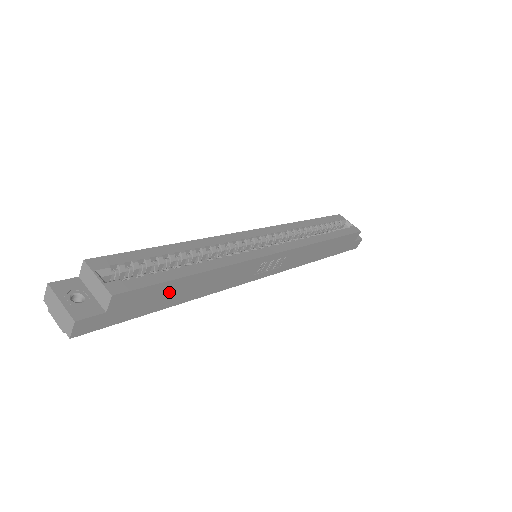
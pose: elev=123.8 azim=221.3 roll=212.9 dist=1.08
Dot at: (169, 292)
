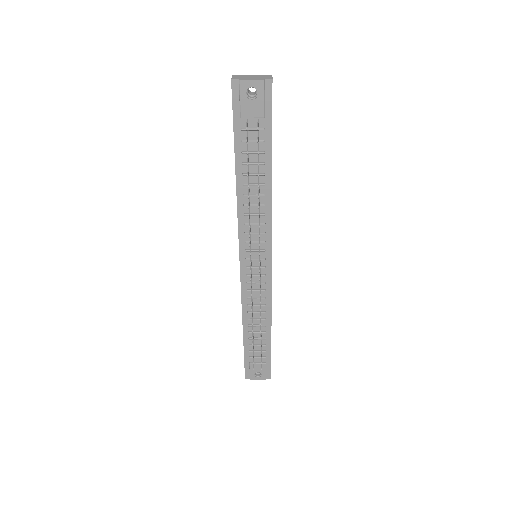
Dot at: occluded
